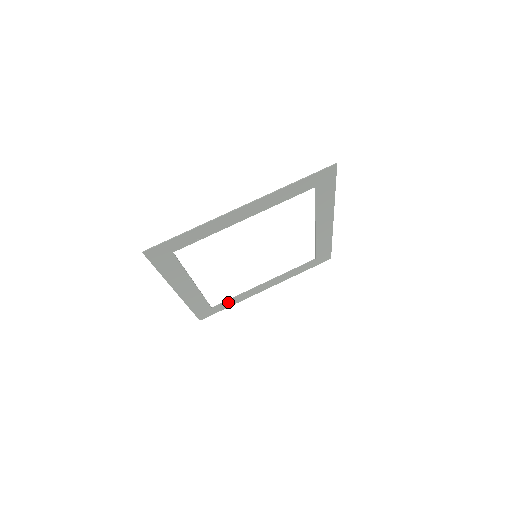
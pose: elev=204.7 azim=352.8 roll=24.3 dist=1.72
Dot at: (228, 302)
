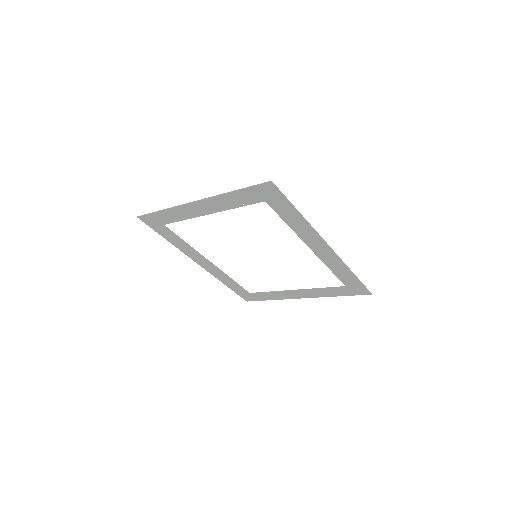
Dot at: (265, 294)
